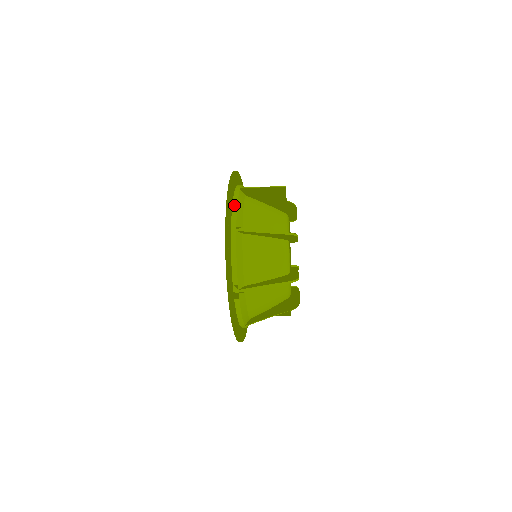
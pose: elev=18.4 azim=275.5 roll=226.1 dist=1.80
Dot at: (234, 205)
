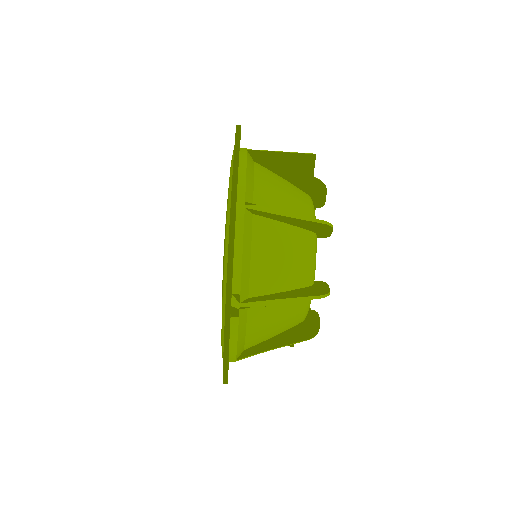
Dot at: (241, 169)
